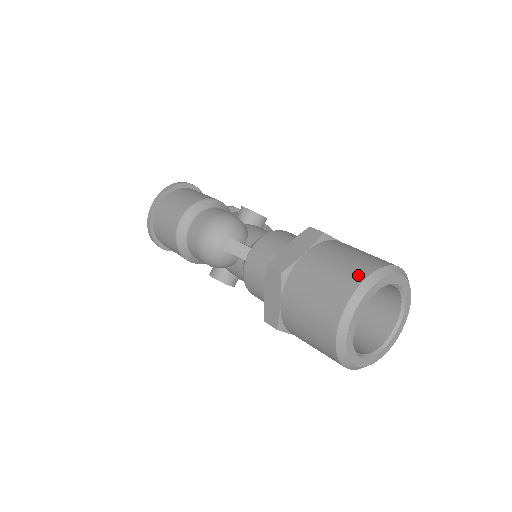
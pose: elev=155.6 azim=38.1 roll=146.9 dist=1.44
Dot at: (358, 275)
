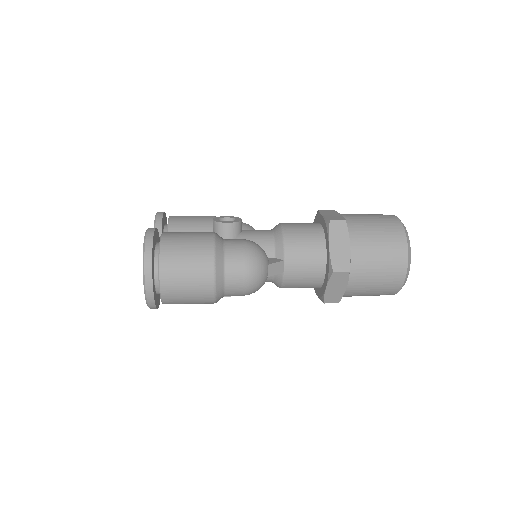
Dot at: (401, 243)
